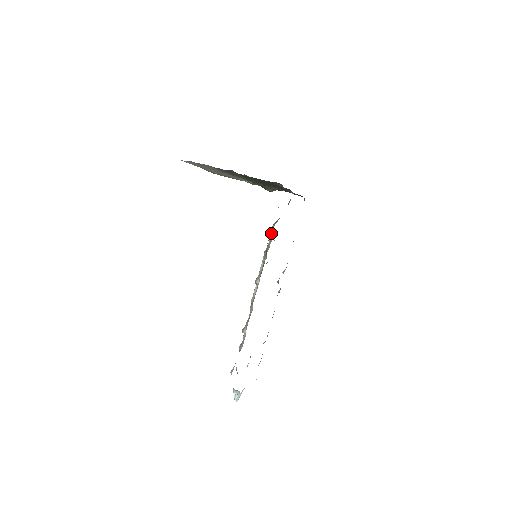
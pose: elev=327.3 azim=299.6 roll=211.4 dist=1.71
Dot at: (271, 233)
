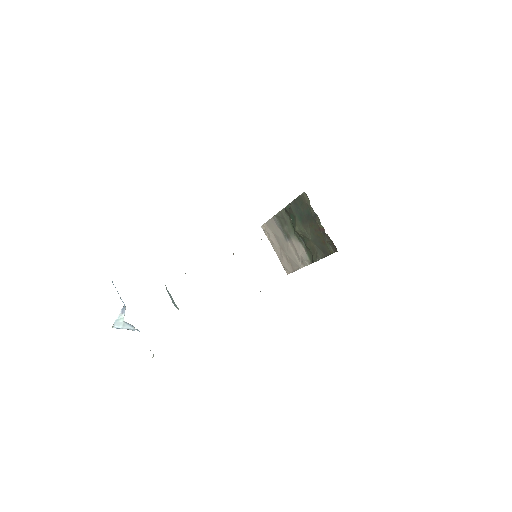
Dot at: occluded
